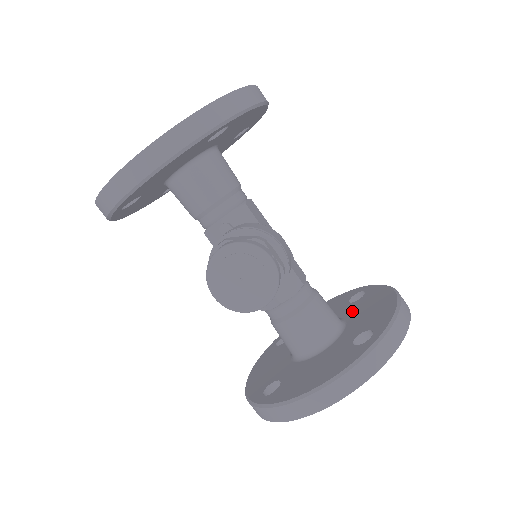
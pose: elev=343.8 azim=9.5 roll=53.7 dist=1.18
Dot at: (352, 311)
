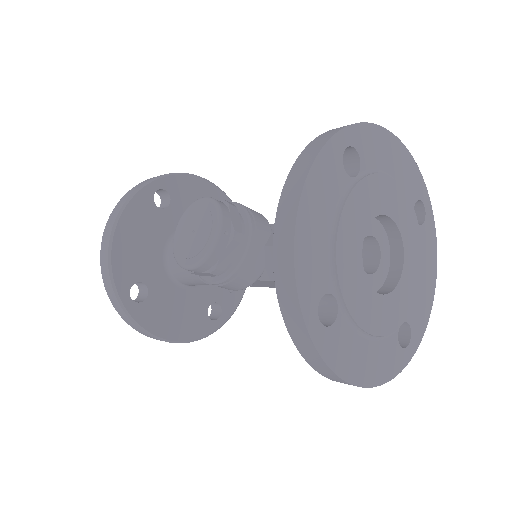
Dot at: occluded
